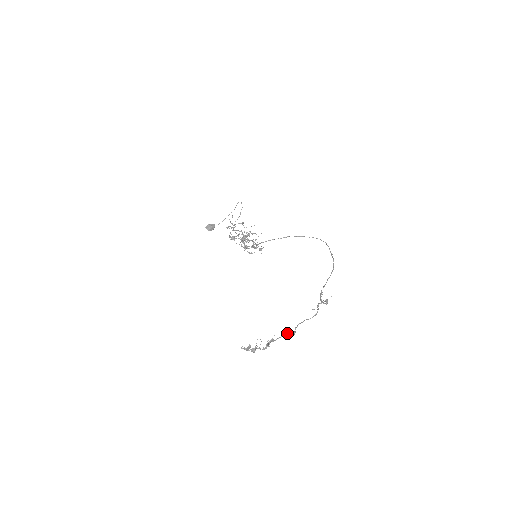
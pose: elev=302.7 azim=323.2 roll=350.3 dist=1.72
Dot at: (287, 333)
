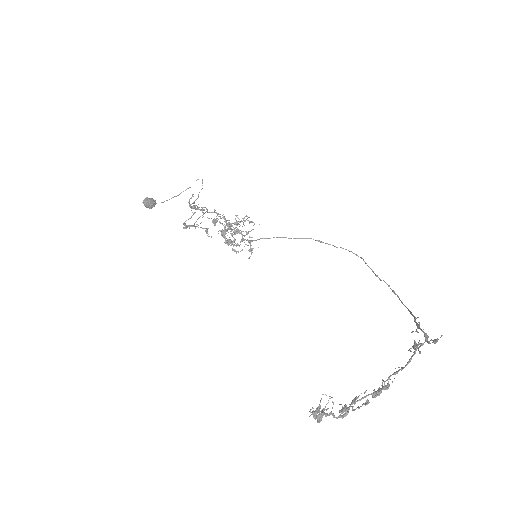
Dot at: occluded
